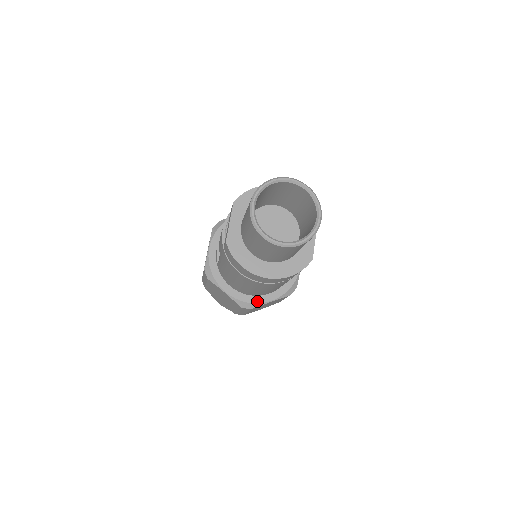
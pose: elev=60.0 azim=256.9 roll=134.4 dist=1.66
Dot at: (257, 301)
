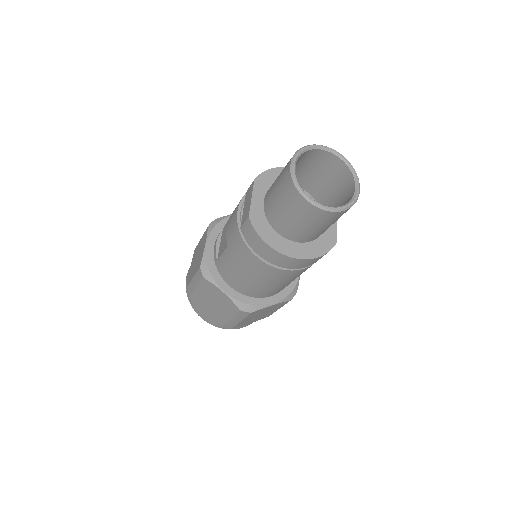
Dot at: (258, 303)
